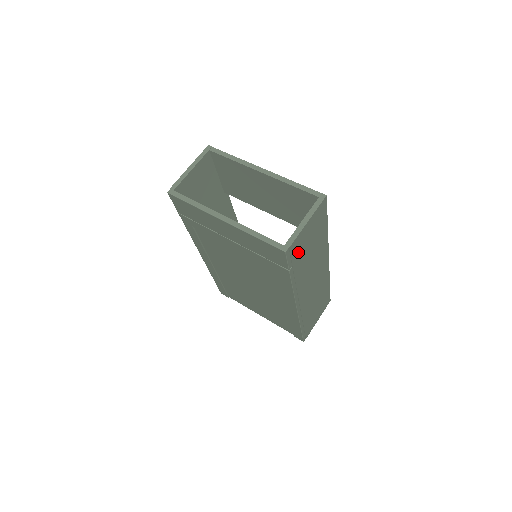
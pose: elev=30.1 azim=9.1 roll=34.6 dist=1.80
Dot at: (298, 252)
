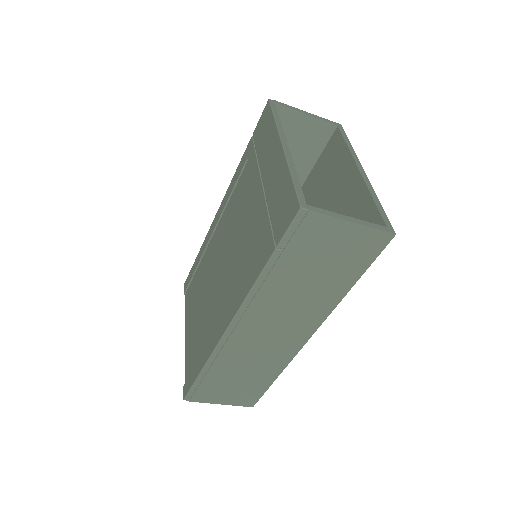
Dot at: (306, 244)
